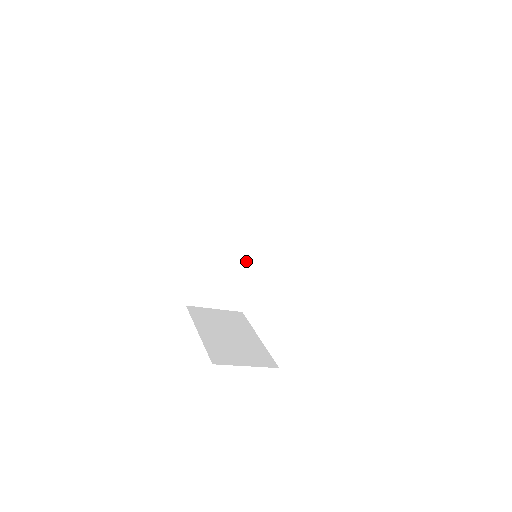
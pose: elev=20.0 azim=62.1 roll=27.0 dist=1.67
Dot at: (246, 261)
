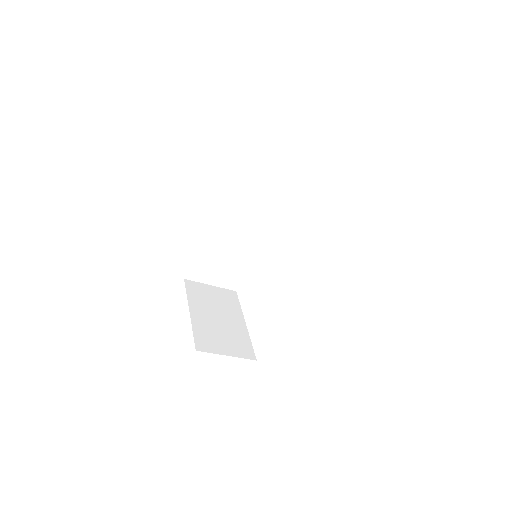
Dot at: (248, 249)
